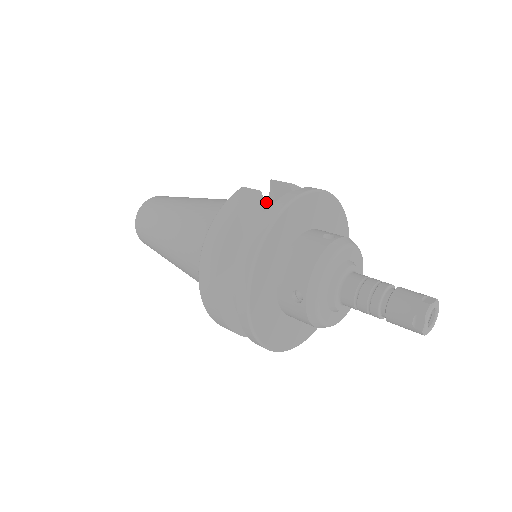
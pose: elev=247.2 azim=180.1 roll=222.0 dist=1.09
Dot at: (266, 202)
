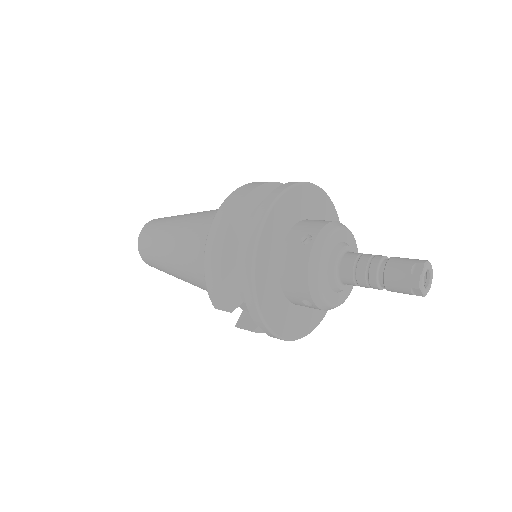
Dot at: occluded
